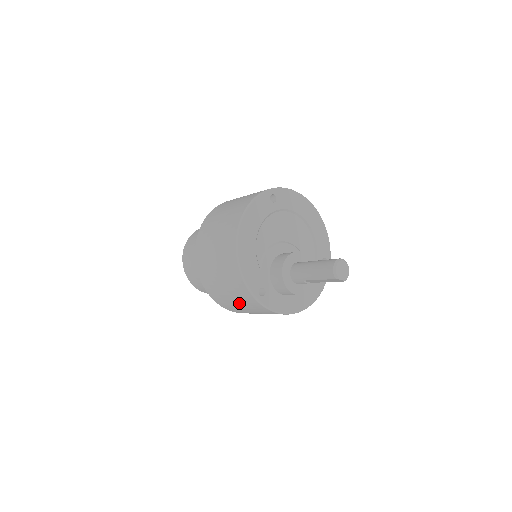
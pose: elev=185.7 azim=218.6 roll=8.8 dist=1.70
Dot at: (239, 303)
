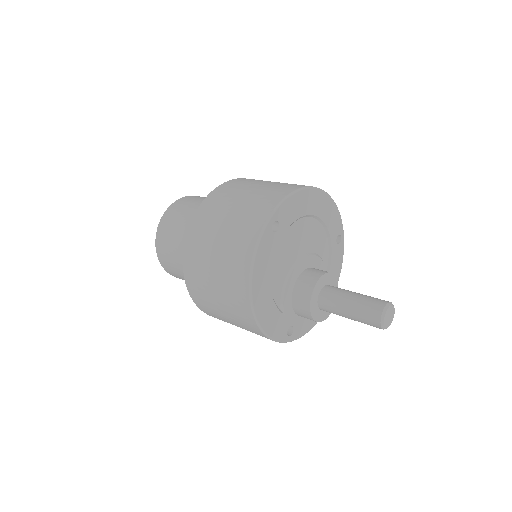
Dot at: occluded
